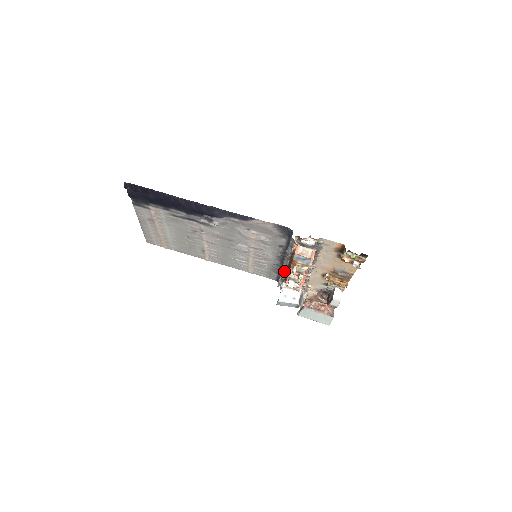
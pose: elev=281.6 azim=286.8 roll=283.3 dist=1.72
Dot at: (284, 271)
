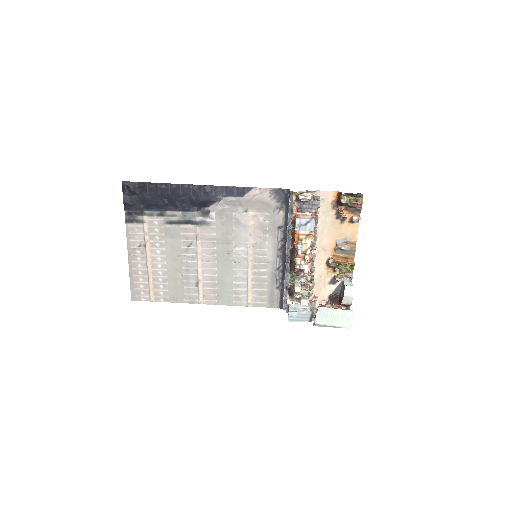
Dot at: (287, 270)
